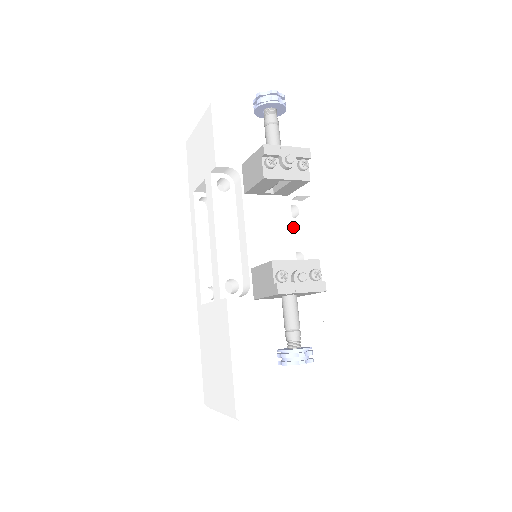
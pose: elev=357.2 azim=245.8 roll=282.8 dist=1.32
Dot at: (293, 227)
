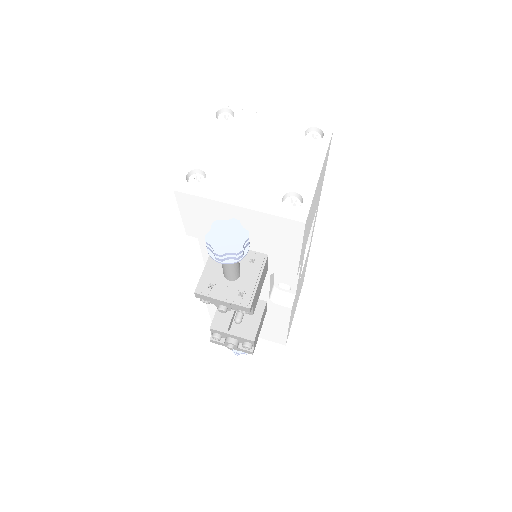
Dot at: occluded
